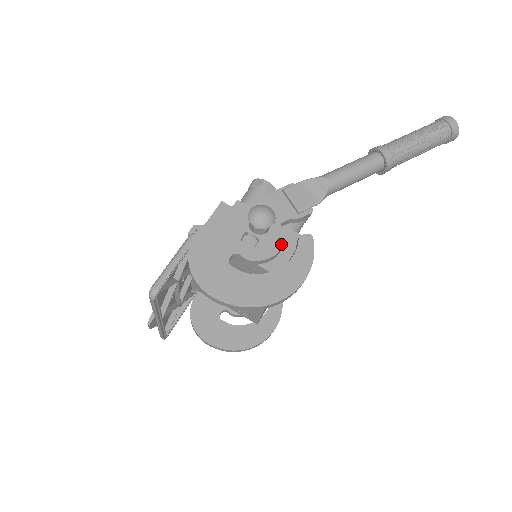
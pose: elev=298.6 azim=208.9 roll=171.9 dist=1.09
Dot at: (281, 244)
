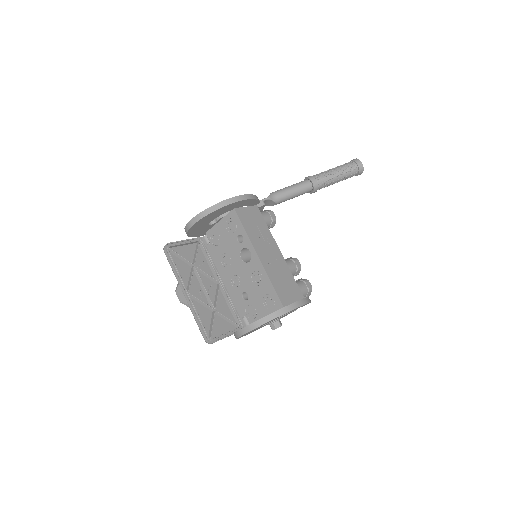
Dot at: occluded
